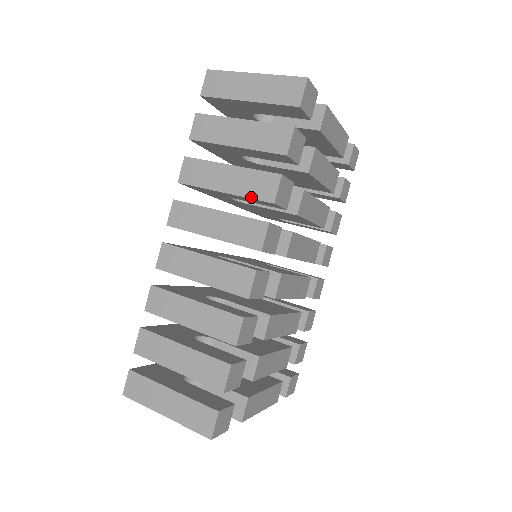
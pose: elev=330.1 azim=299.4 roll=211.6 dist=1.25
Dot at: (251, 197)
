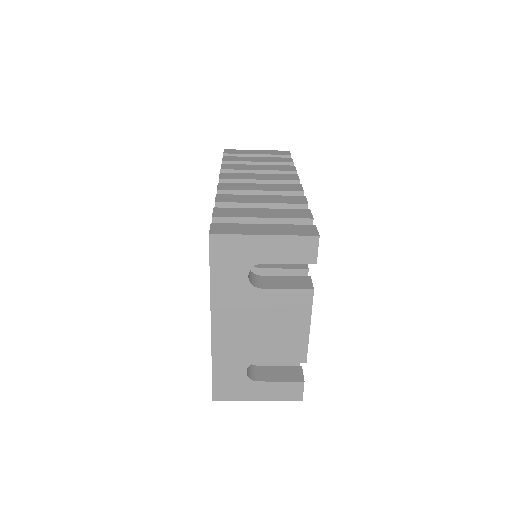
Dot at: (280, 170)
